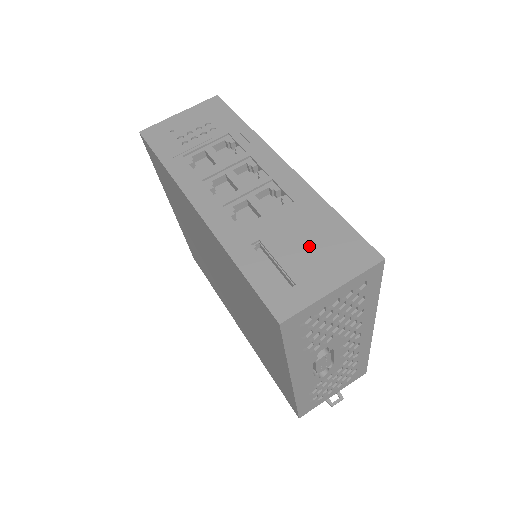
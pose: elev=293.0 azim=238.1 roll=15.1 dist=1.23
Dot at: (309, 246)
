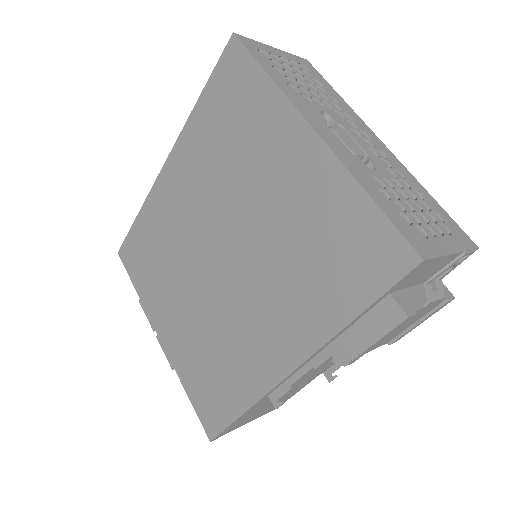
Dot at: occluded
